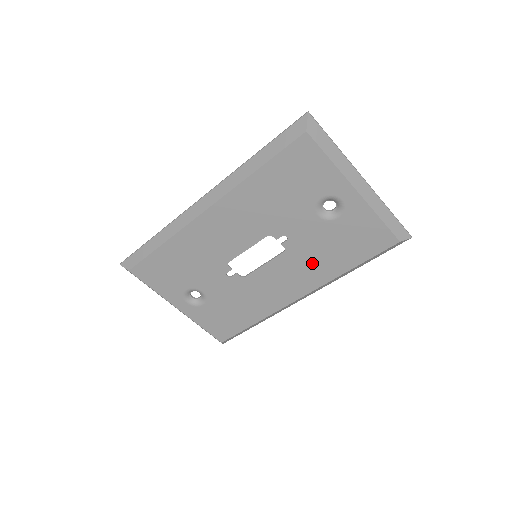
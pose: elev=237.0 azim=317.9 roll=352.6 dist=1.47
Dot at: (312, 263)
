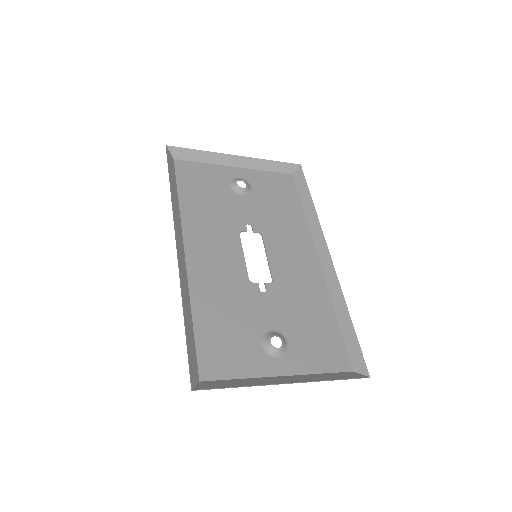
Dot at: (301, 293)
